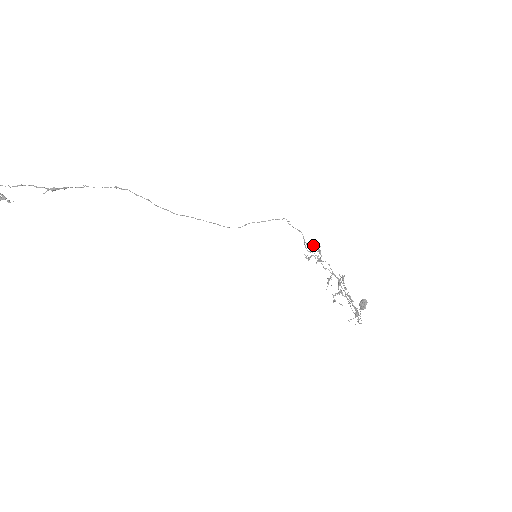
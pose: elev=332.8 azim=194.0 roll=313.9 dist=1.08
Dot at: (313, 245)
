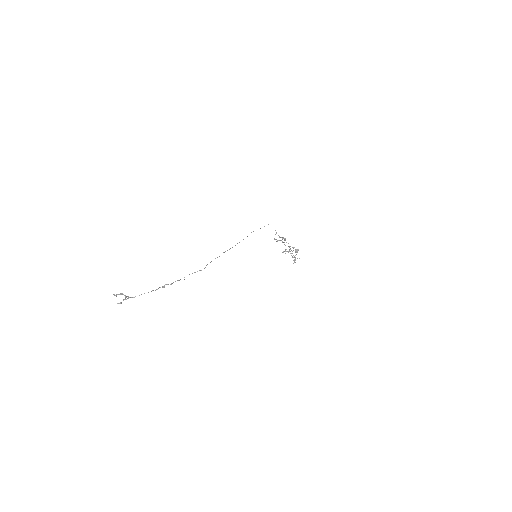
Dot at: (283, 238)
